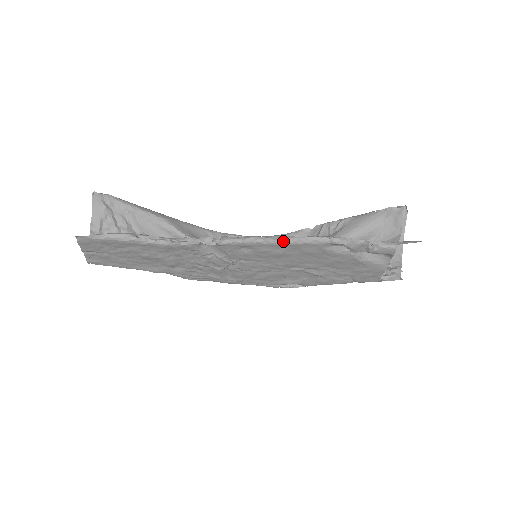
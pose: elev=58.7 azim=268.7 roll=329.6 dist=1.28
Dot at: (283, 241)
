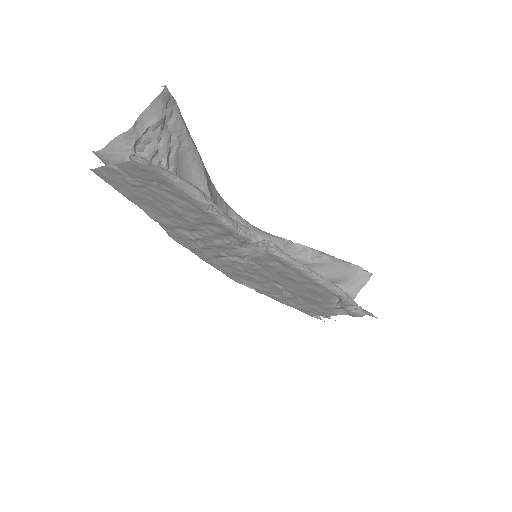
Dot at: (316, 278)
